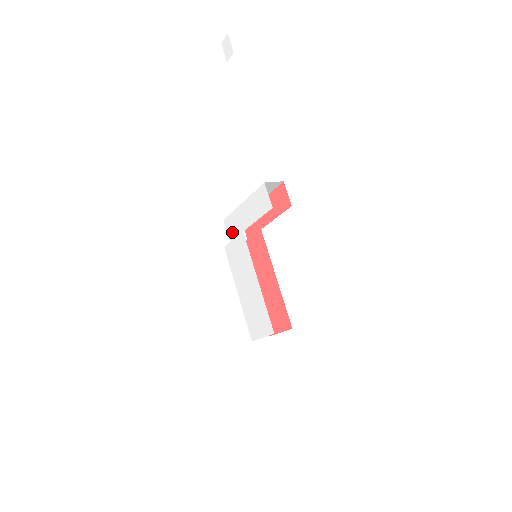
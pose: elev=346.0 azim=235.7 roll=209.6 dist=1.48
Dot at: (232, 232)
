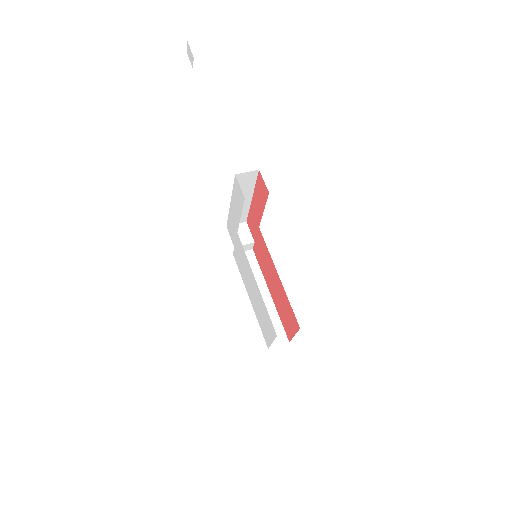
Dot at: (233, 236)
